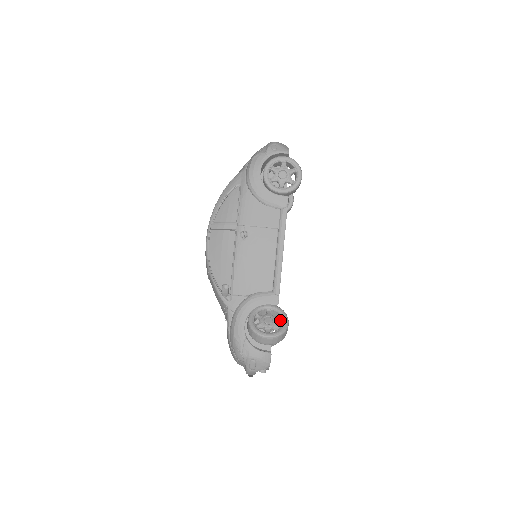
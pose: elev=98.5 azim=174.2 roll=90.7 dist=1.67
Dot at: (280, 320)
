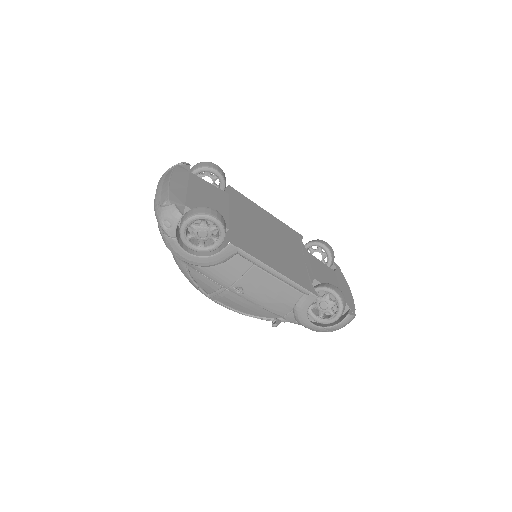
Dot at: (329, 294)
